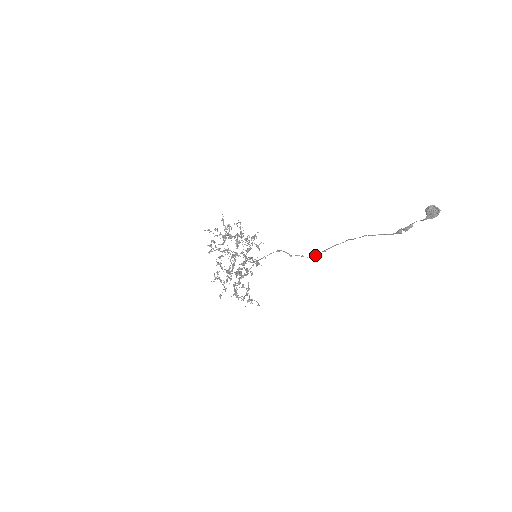
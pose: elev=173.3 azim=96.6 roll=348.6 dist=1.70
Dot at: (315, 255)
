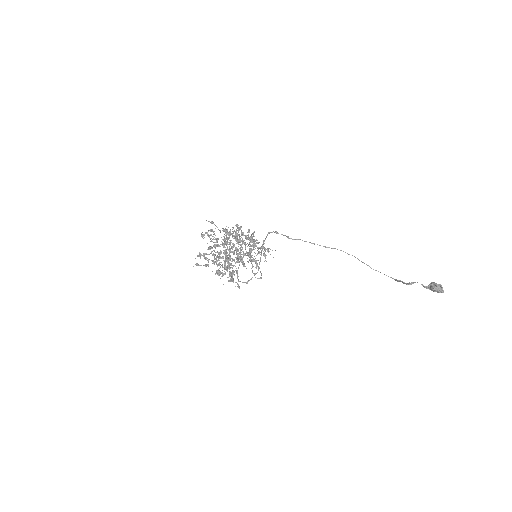
Dot at: occluded
